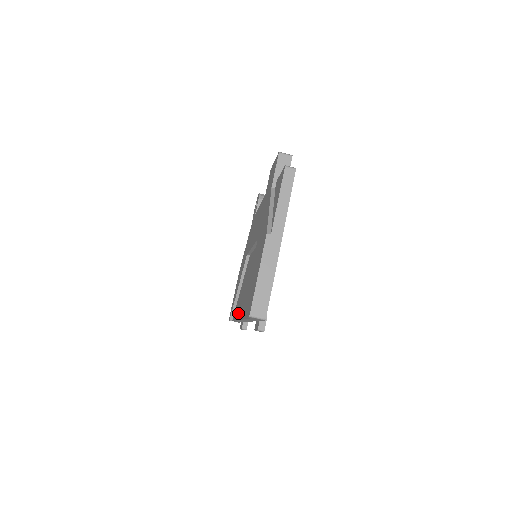
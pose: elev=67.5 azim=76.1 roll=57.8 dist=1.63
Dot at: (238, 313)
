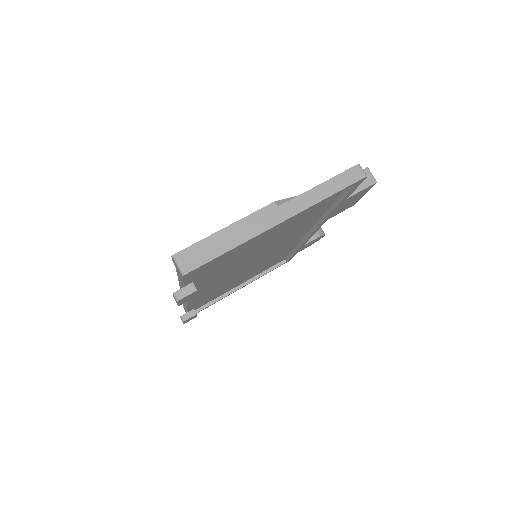
Dot at: occluded
